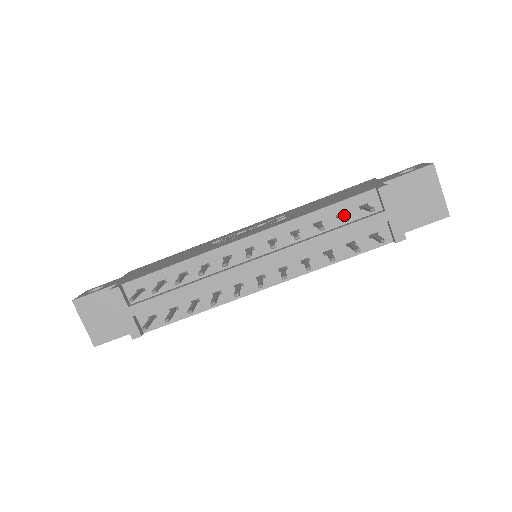
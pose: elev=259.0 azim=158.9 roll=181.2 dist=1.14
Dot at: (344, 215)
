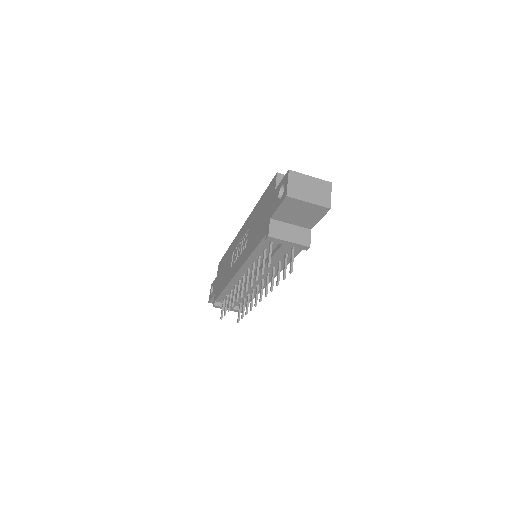
Dot at: (262, 261)
